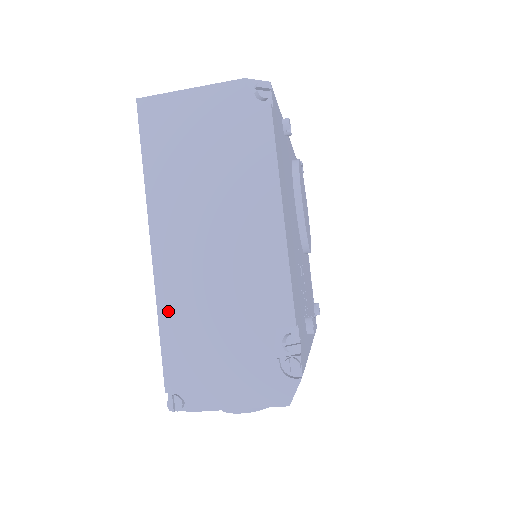
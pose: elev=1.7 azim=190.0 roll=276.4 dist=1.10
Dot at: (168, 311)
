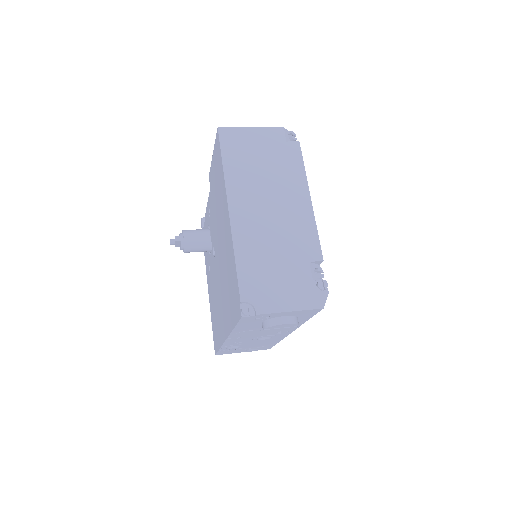
Dot at: (241, 250)
